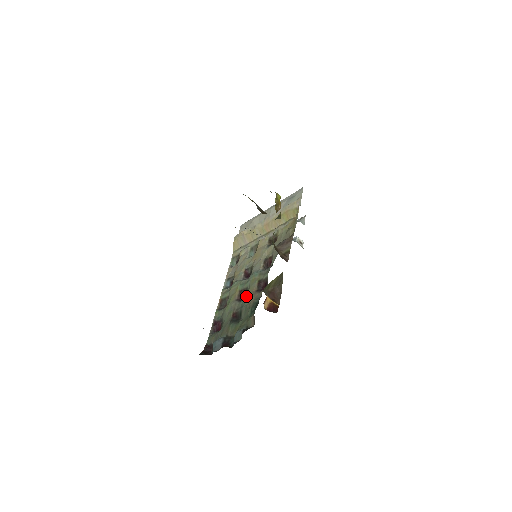
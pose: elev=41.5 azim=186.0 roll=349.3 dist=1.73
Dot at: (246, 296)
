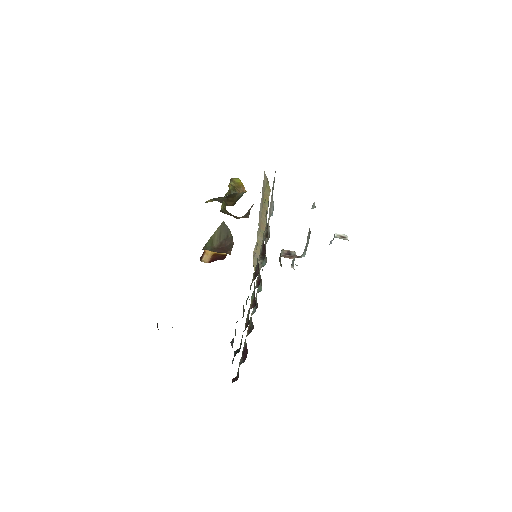
Dot at: occluded
